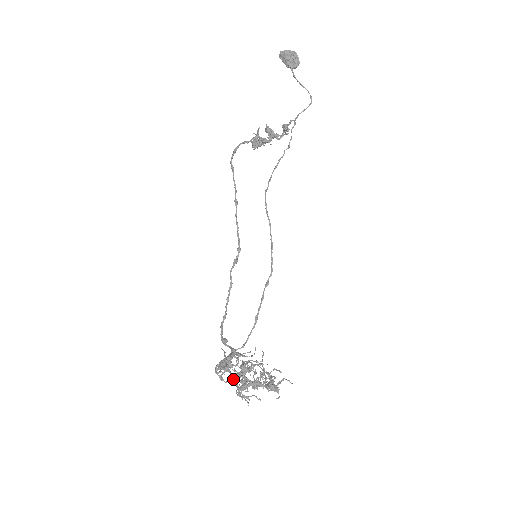
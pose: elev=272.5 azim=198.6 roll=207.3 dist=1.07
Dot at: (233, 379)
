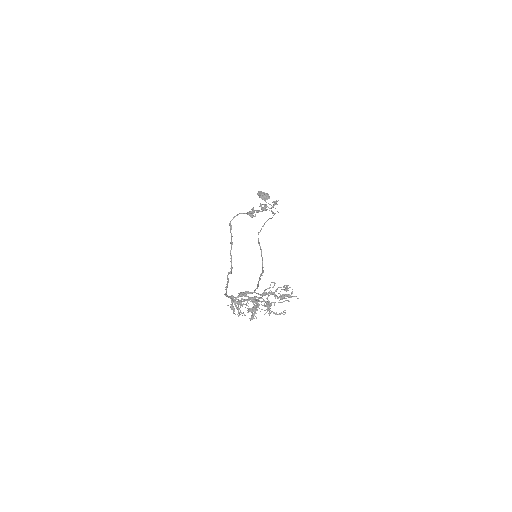
Dot at: (255, 292)
